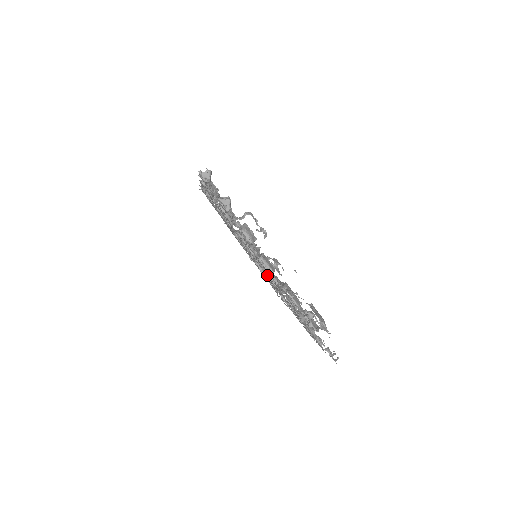
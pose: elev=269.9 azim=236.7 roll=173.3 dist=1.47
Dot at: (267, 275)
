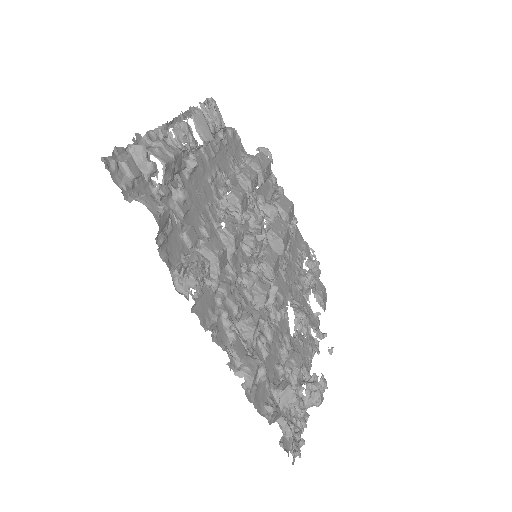
Dot at: (283, 299)
